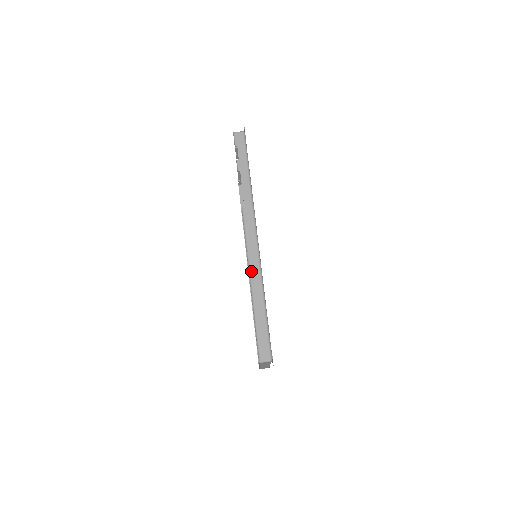
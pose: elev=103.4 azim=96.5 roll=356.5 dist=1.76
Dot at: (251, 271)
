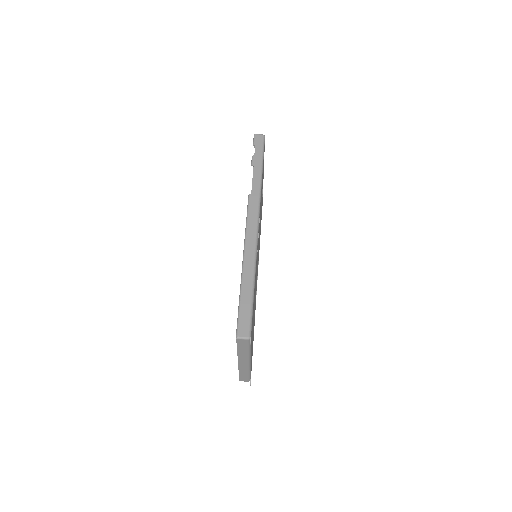
Dot at: (246, 250)
